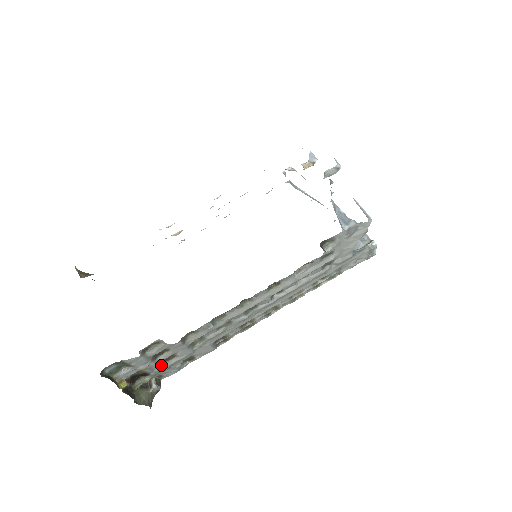
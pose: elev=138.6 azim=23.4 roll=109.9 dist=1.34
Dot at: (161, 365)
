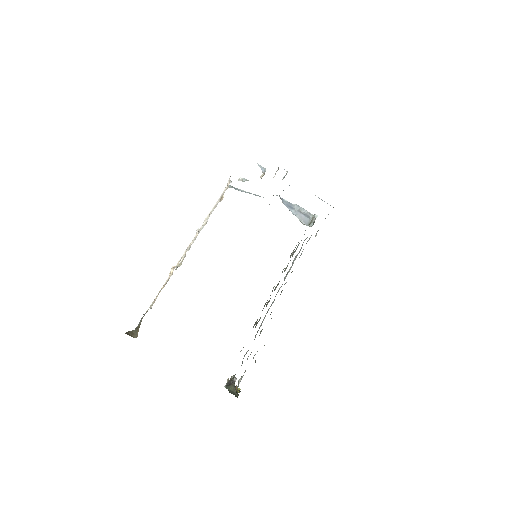
Dot at: (242, 363)
